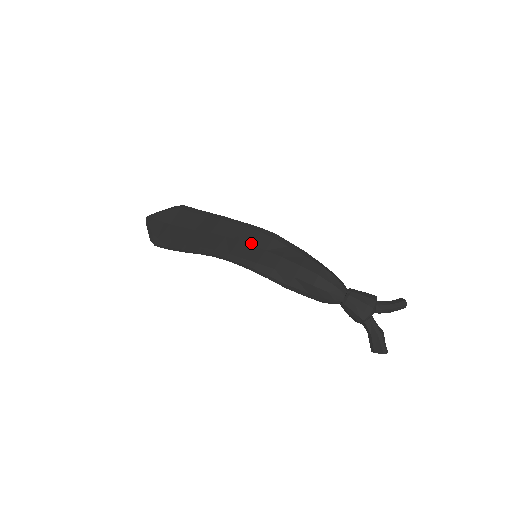
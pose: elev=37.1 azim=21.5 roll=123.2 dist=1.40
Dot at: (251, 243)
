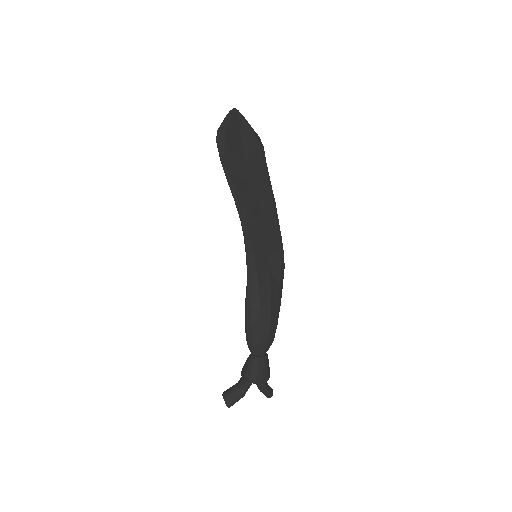
Dot at: (269, 250)
